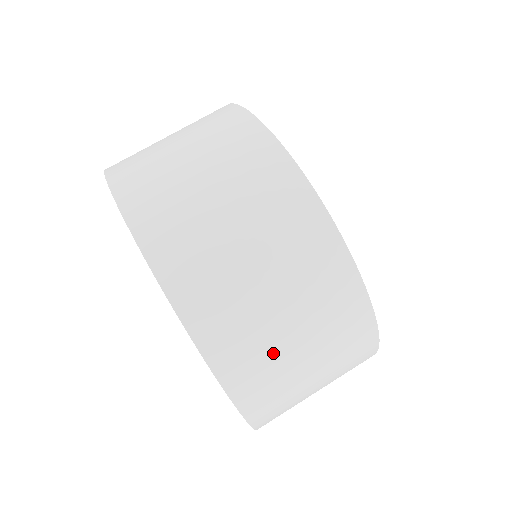
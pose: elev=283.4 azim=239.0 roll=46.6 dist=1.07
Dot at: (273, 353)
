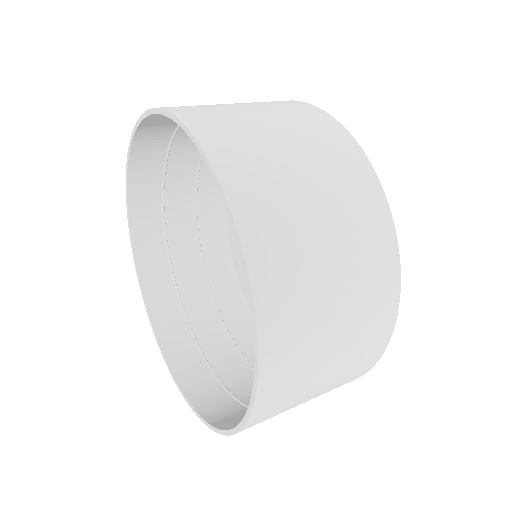
Dot at: occluded
